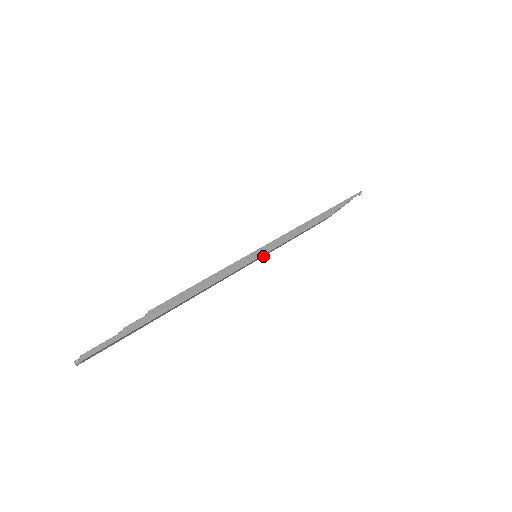
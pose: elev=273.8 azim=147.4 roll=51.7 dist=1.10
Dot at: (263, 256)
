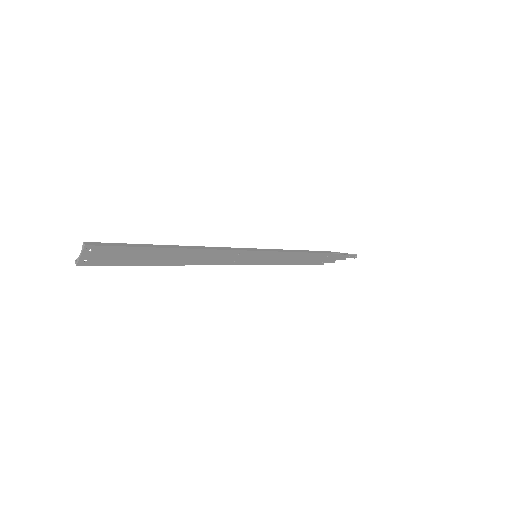
Dot at: occluded
